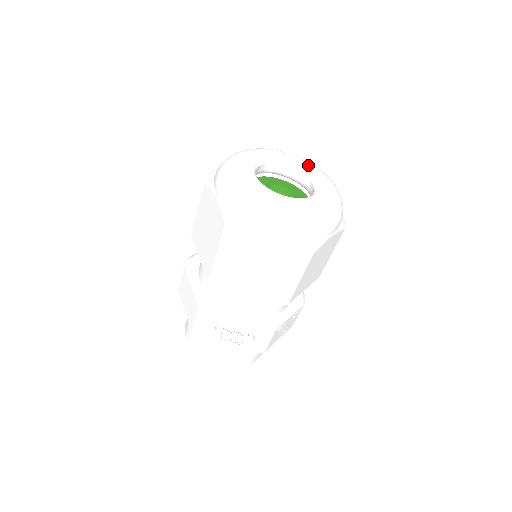
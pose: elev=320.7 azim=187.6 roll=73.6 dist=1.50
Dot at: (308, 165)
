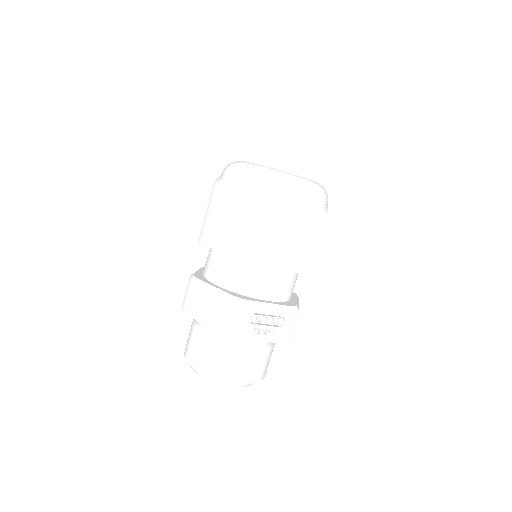
Dot at: occluded
